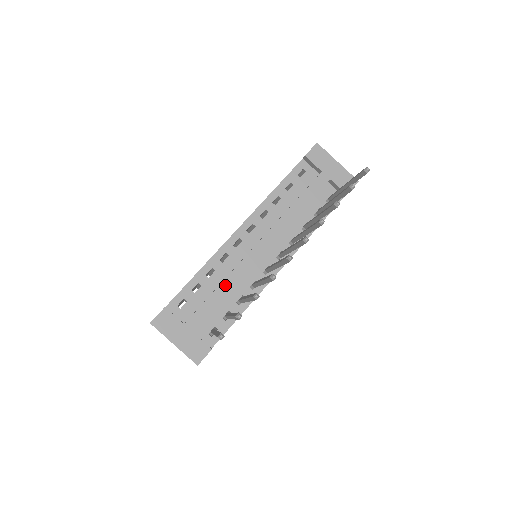
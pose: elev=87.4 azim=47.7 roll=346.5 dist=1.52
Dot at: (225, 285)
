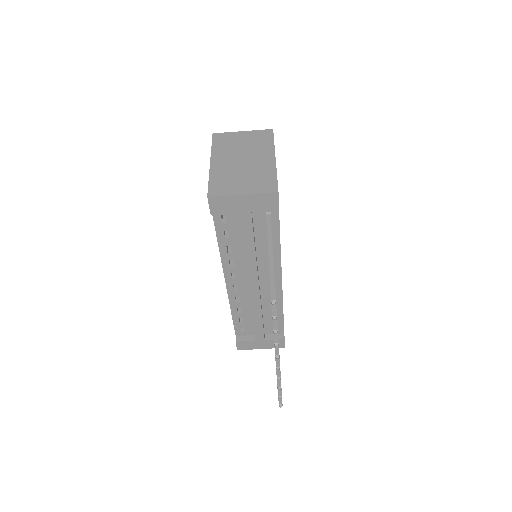
Dot at: (256, 315)
